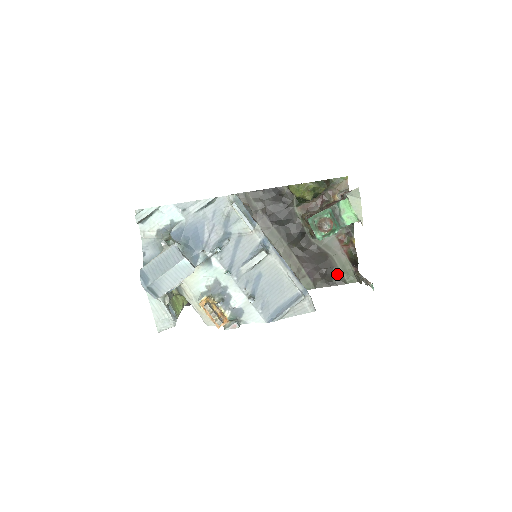
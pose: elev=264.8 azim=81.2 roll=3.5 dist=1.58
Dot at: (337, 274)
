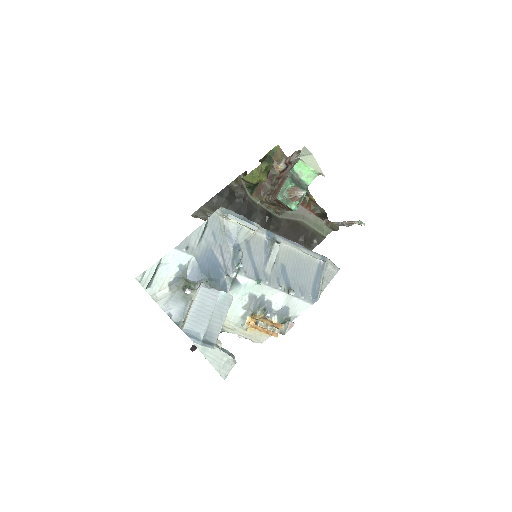
Dot at: (314, 234)
